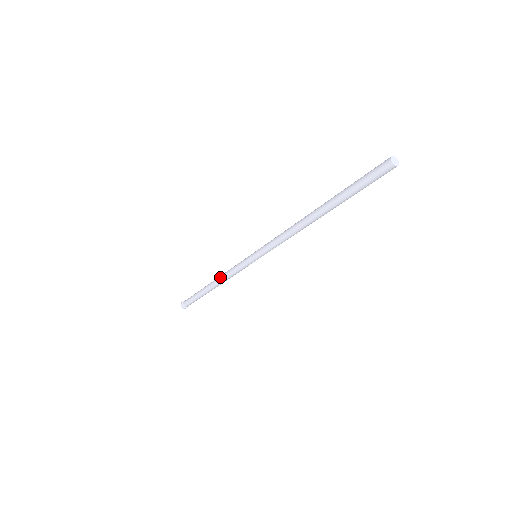
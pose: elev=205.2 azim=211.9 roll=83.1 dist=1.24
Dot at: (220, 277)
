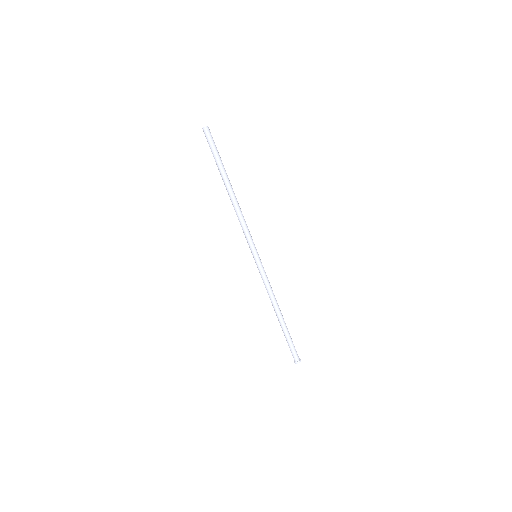
Dot at: occluded
